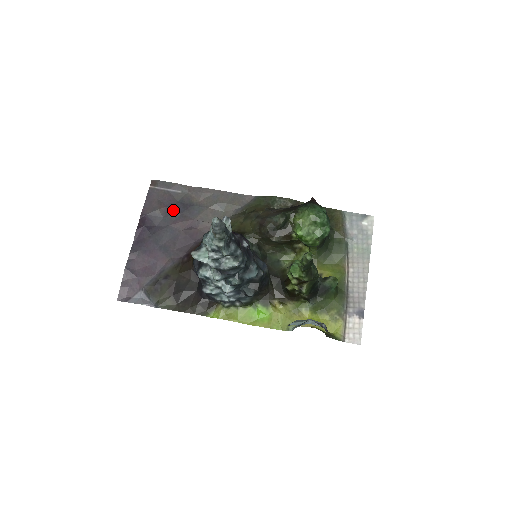
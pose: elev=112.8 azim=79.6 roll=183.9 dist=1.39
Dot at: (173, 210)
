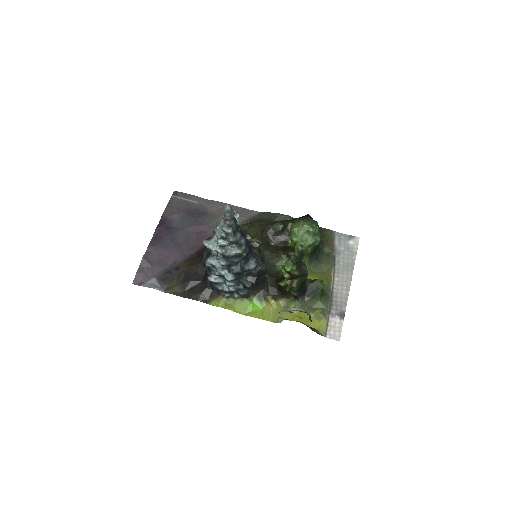
Dot at: (189, 216)
